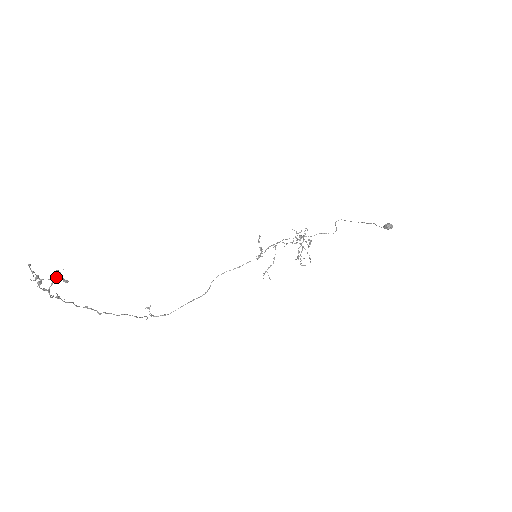
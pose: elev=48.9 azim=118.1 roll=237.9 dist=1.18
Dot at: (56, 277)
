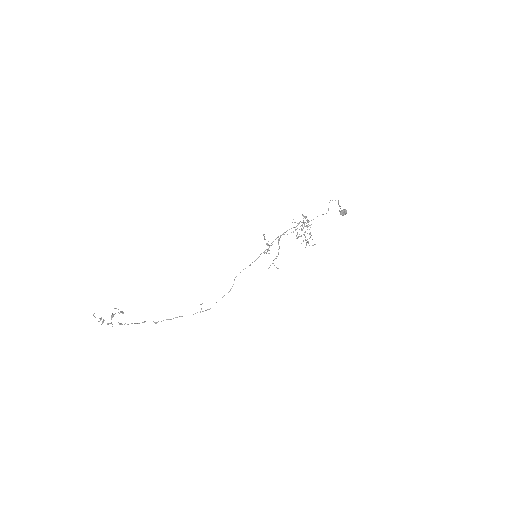
Dot at: (112, 315)
